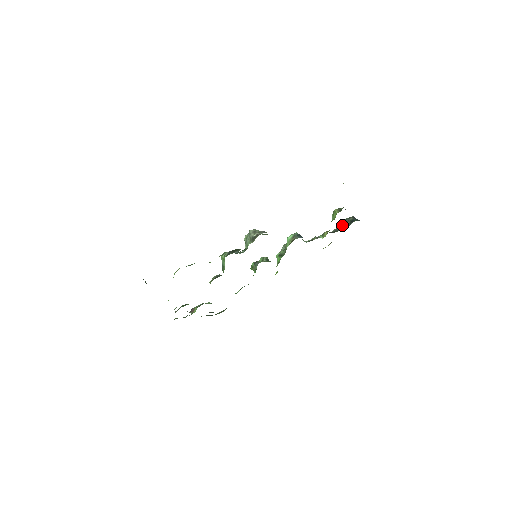
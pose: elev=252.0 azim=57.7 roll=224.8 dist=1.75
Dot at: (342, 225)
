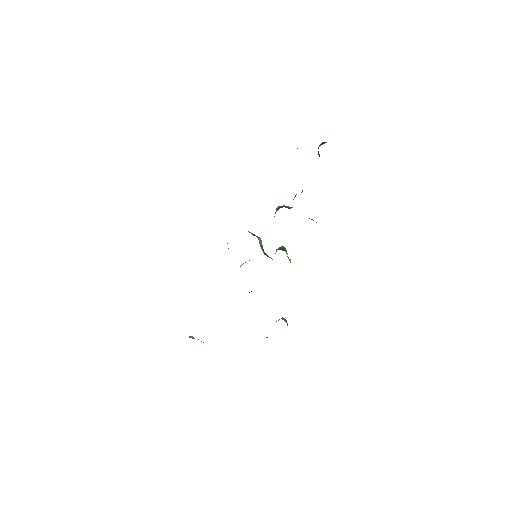
Dot at: occluded
